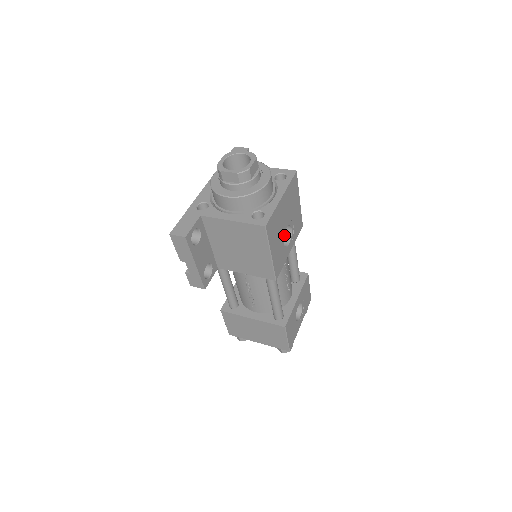
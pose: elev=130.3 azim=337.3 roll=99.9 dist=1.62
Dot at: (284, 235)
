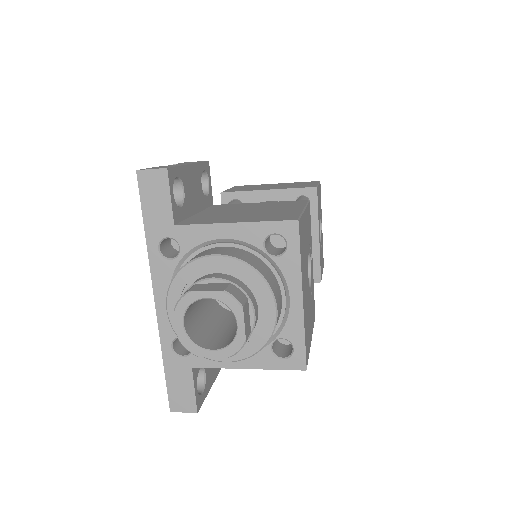
Dot at: occluded
